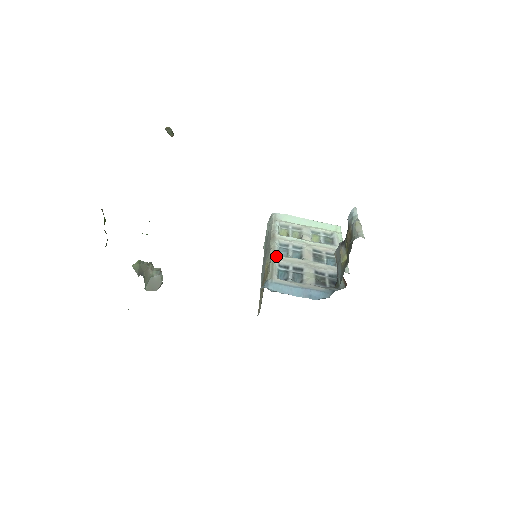
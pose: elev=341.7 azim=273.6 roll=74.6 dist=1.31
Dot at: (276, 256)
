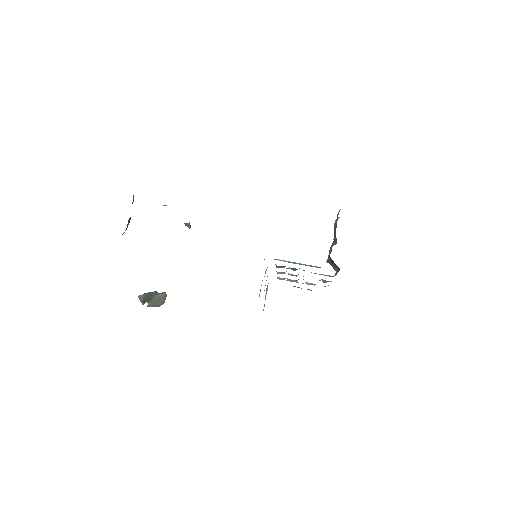
Dot at: occluded
